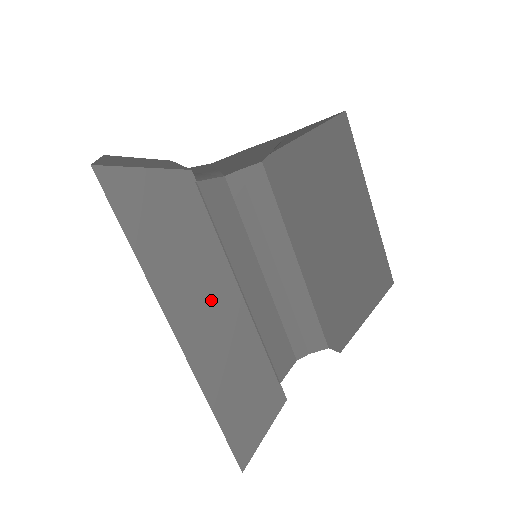
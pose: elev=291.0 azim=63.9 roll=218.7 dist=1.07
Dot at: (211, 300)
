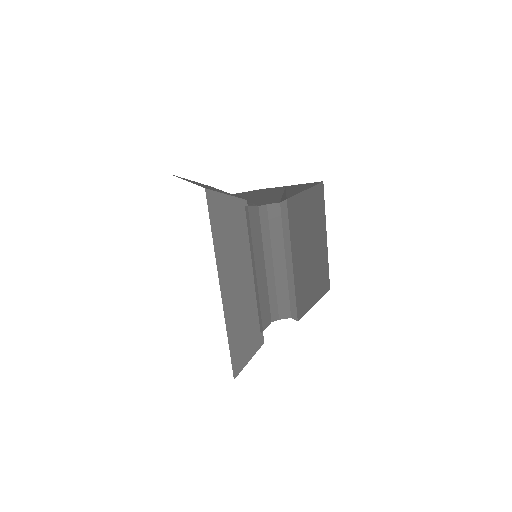
Dot at: (241, 273)
